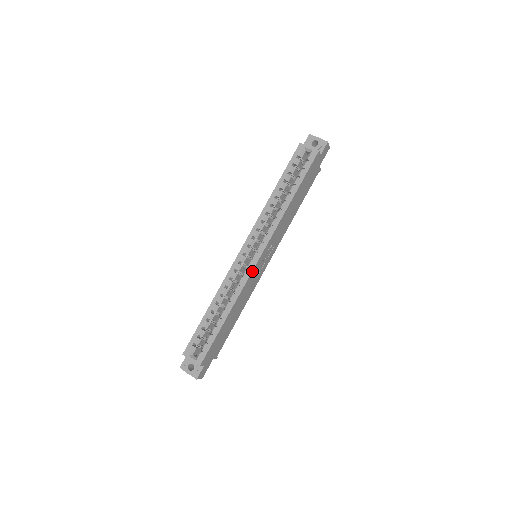
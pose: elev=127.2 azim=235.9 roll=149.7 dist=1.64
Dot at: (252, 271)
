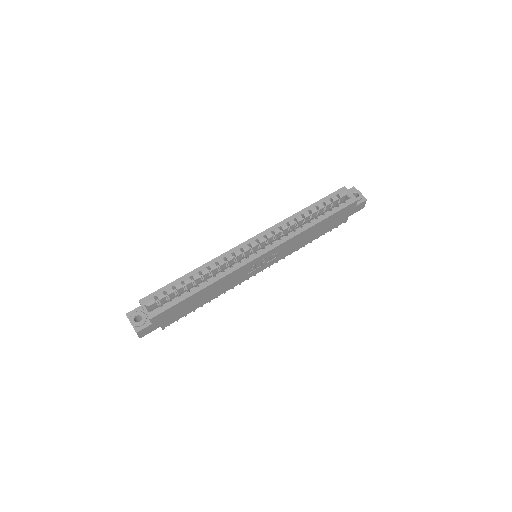
Dot at: (249, 262)
